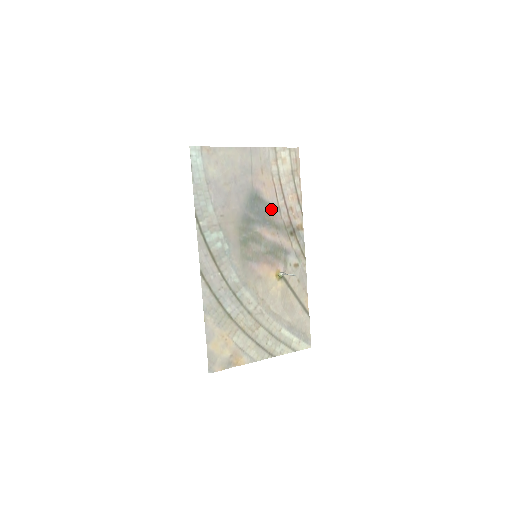
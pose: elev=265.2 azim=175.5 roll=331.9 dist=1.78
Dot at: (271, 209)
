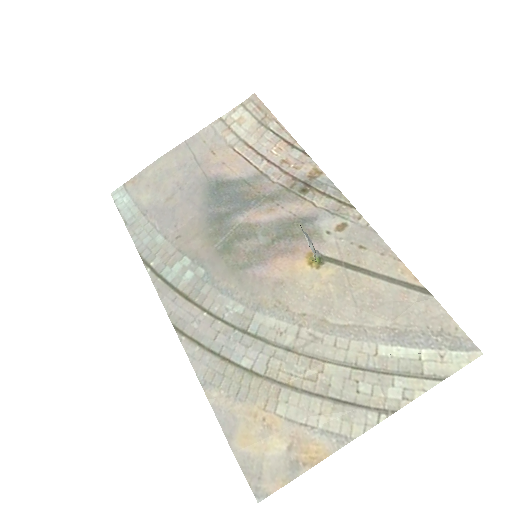
Dot at: (250, 183)
